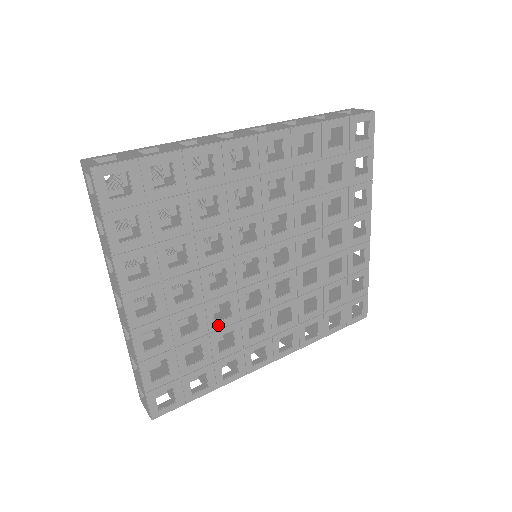
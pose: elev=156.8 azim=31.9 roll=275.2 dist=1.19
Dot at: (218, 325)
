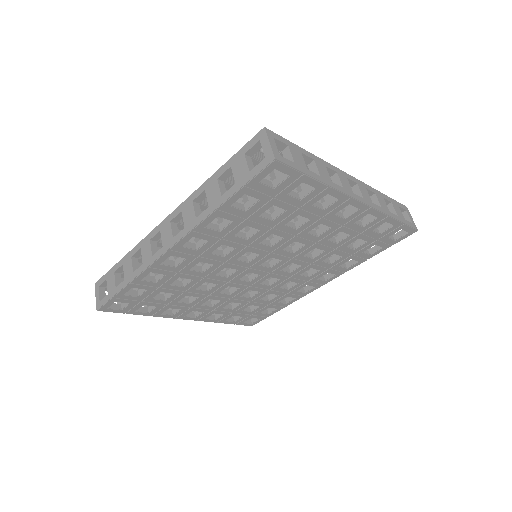
Dot at: (254, 297)
